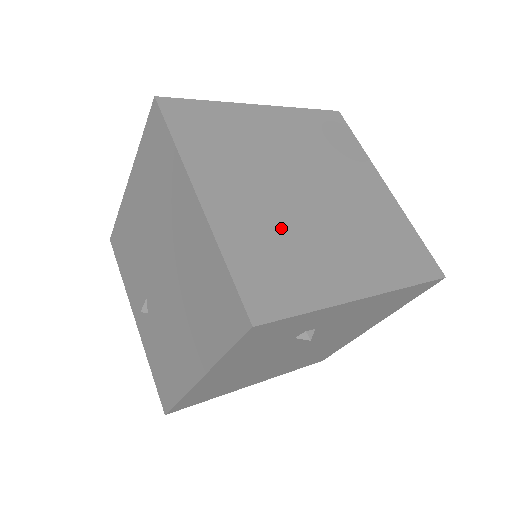
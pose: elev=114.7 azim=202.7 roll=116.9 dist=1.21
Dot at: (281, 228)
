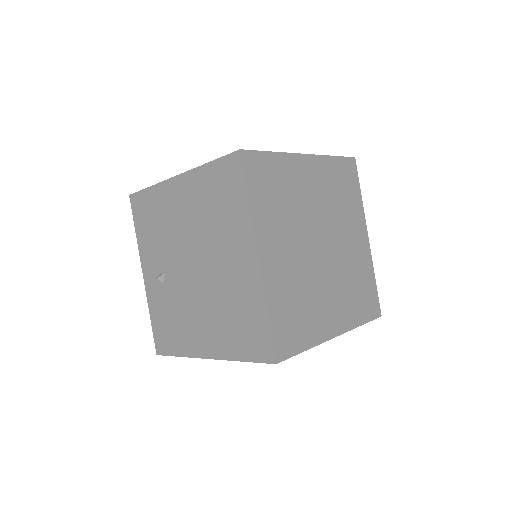
Dot at: (302, 282)
